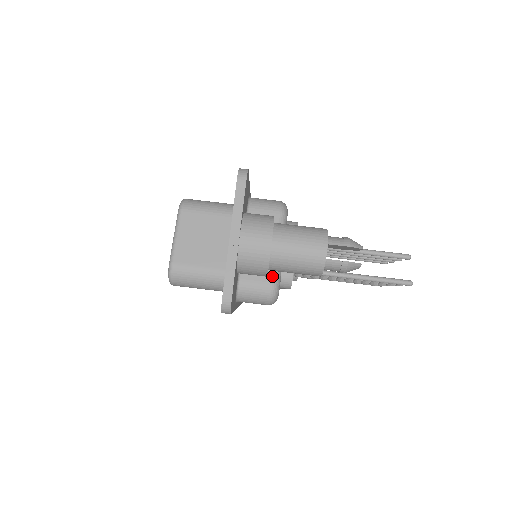
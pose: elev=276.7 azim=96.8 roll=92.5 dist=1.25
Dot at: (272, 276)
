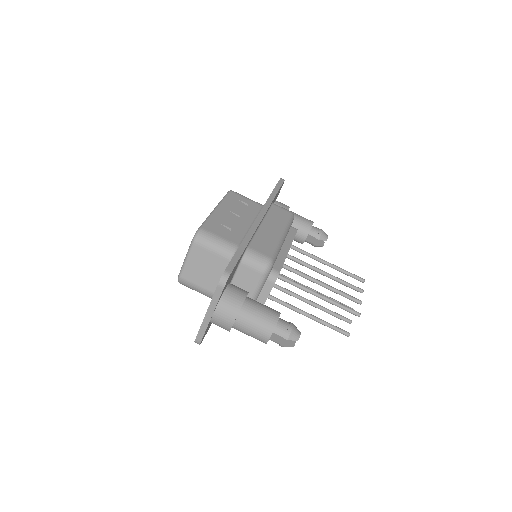
Dot at: occluded
